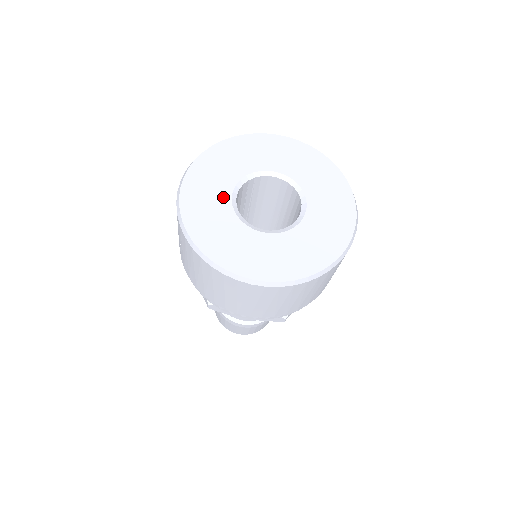
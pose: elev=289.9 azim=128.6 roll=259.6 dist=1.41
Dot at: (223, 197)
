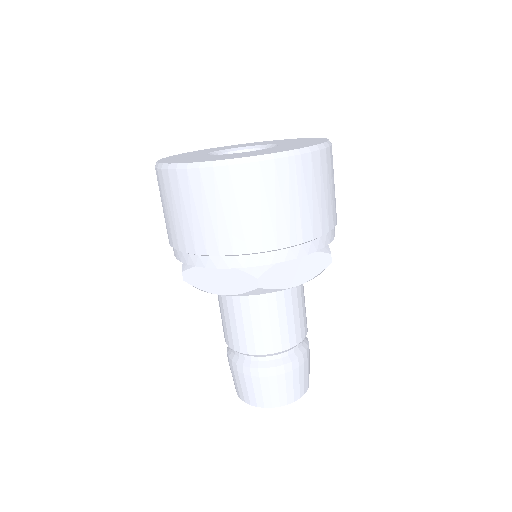
Dot at: (204, 153)
